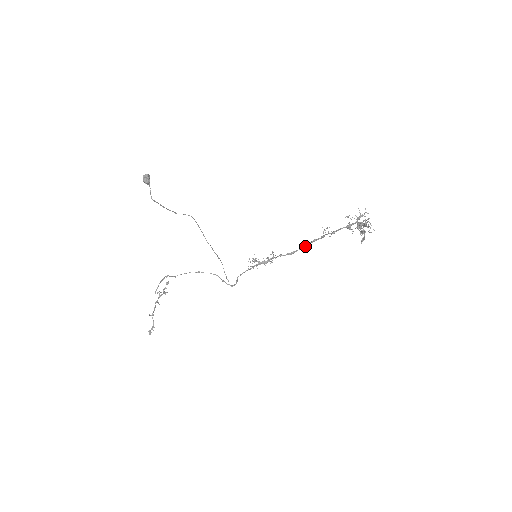
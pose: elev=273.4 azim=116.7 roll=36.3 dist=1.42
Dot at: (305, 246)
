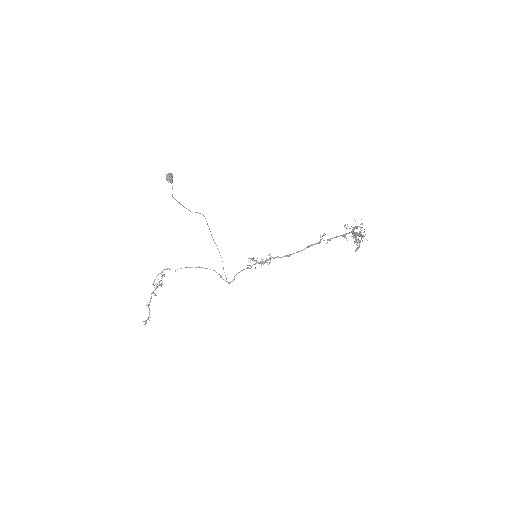
Dot at: (302, 250)
